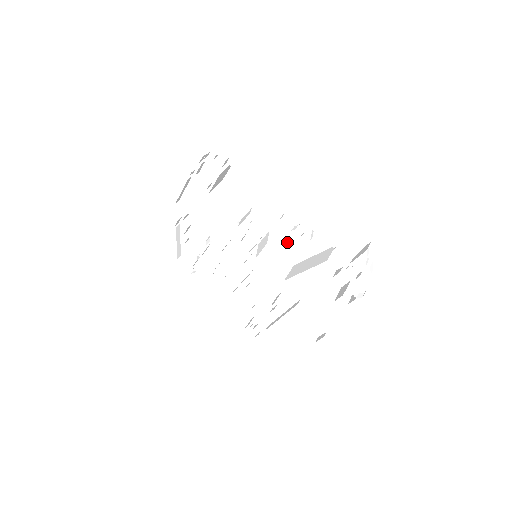
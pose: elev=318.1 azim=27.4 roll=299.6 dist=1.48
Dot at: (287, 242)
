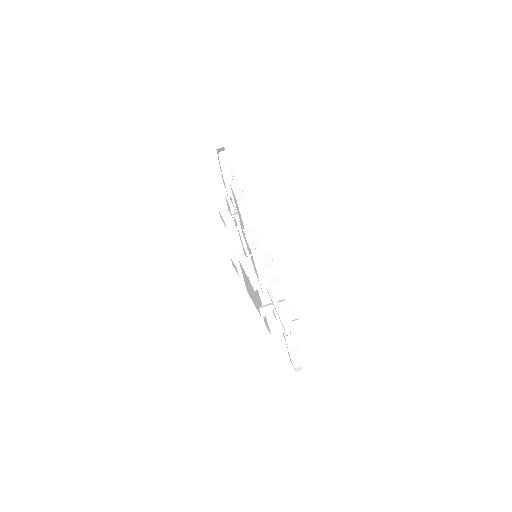
Dot at: occluded
